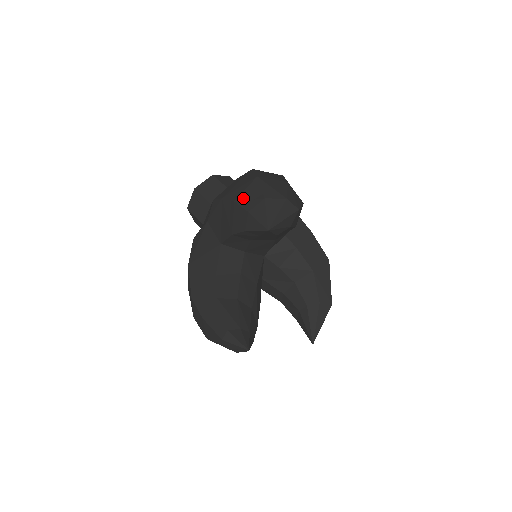
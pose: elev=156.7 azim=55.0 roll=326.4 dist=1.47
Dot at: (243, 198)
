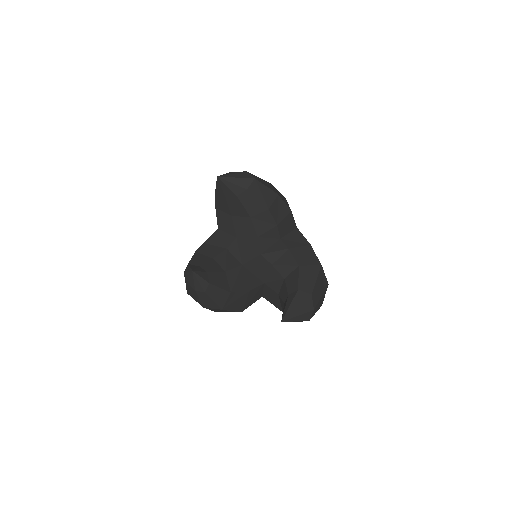
Dot at: occluded
